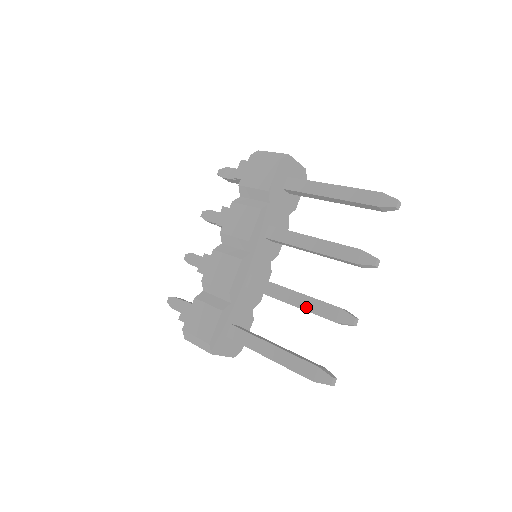
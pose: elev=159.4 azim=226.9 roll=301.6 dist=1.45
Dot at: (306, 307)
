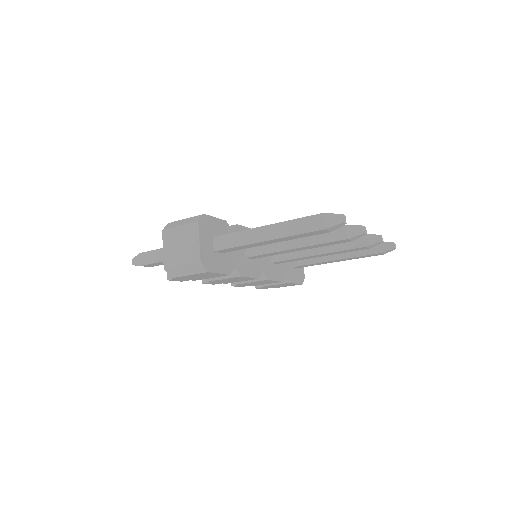
Dot at: occluded
